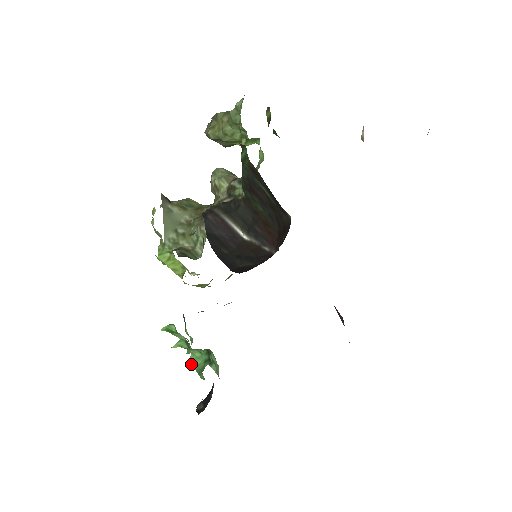
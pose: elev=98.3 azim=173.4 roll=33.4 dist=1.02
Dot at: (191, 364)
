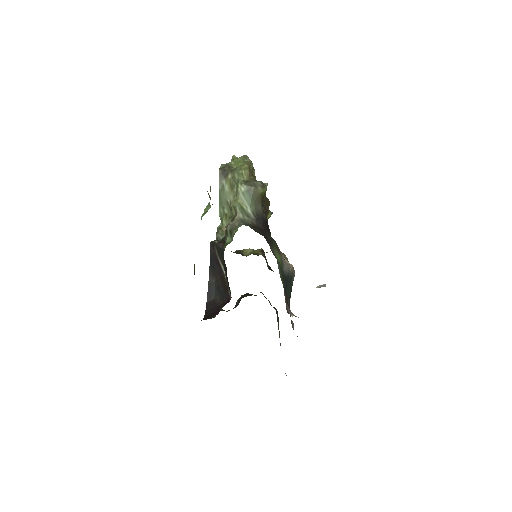
Dot at: occluded
